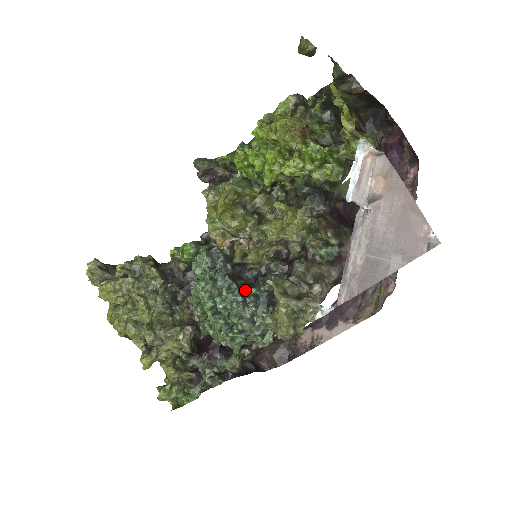
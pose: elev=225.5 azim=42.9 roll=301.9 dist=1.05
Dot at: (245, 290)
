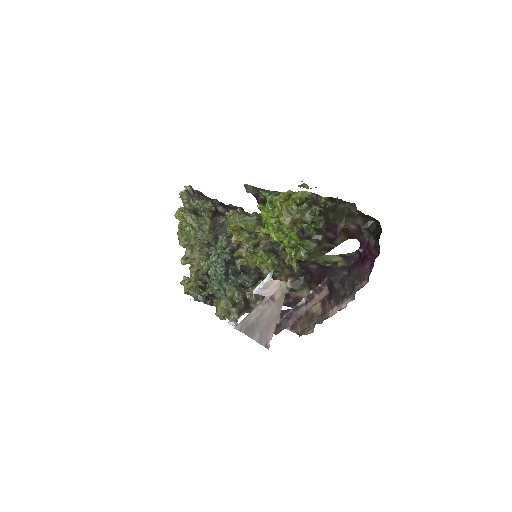
Dot at: (230, 274)
